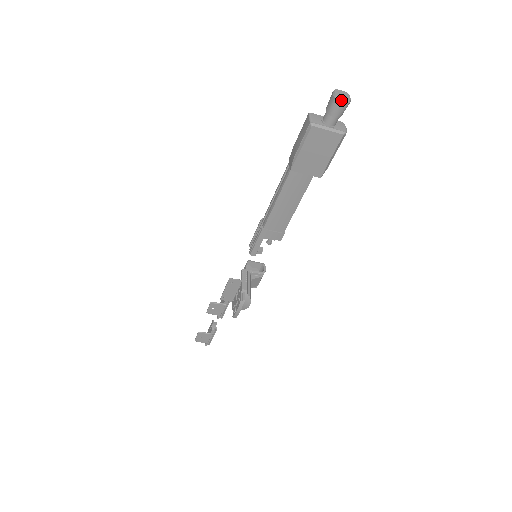
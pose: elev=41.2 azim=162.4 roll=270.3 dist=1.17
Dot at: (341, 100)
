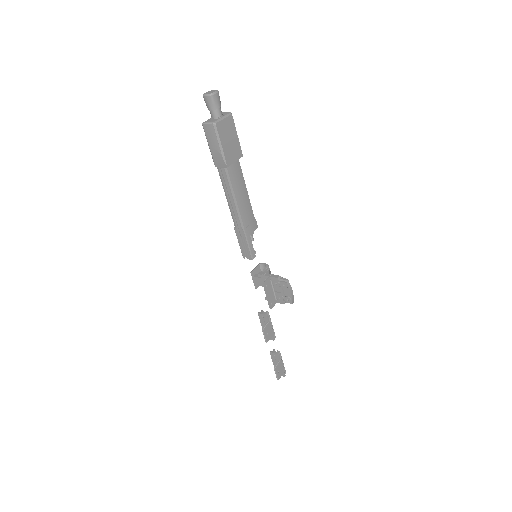
Dot at: (215, 93)
